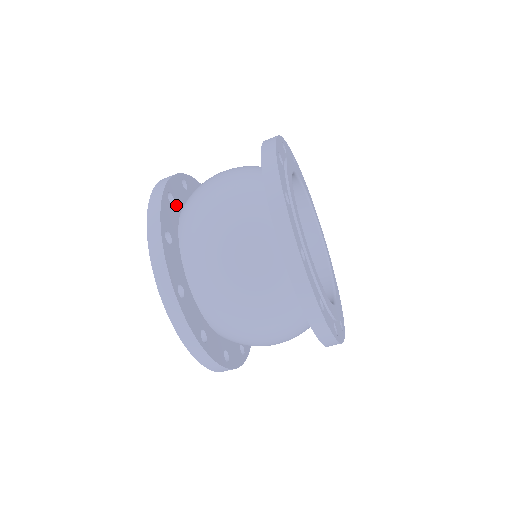
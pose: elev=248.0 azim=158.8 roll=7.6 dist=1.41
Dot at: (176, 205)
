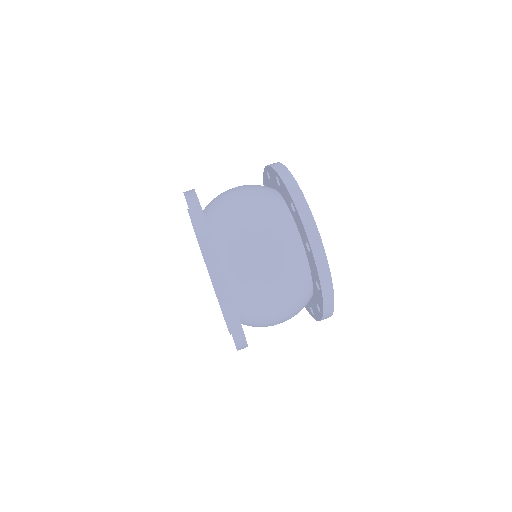
Dot at: occluded
